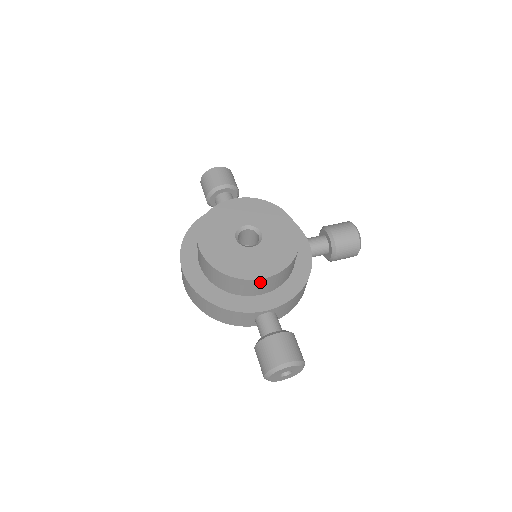
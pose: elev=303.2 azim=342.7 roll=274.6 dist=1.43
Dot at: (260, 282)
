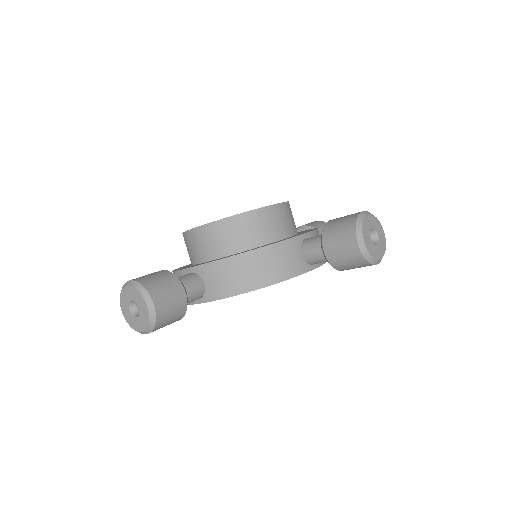
Dot at: (195, 235)
